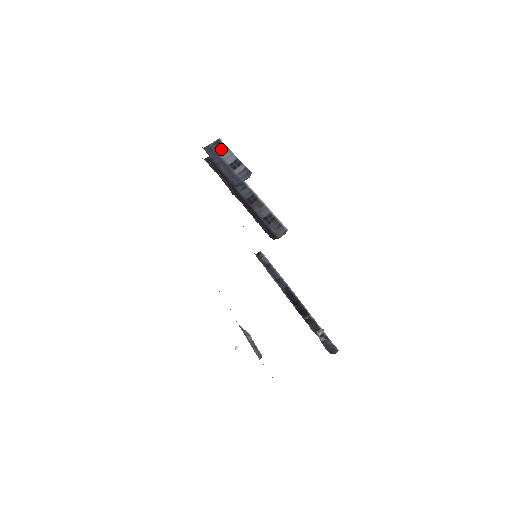
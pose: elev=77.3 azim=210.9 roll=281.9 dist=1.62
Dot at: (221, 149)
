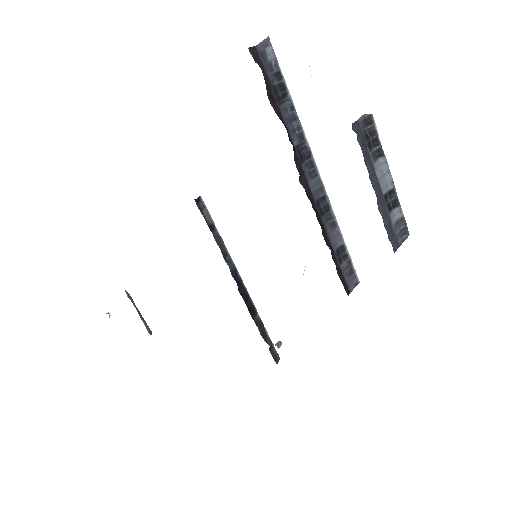
Dot at: (373, 146)
